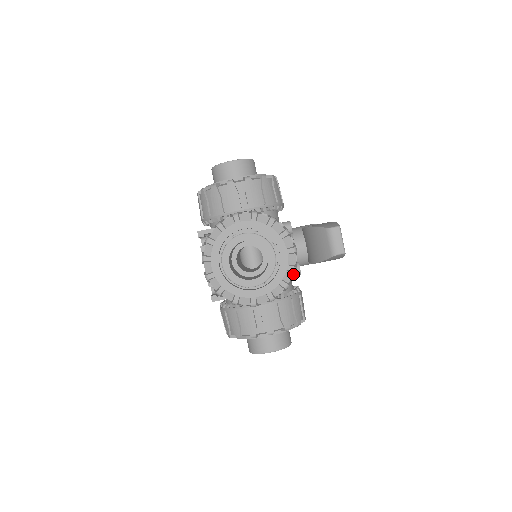
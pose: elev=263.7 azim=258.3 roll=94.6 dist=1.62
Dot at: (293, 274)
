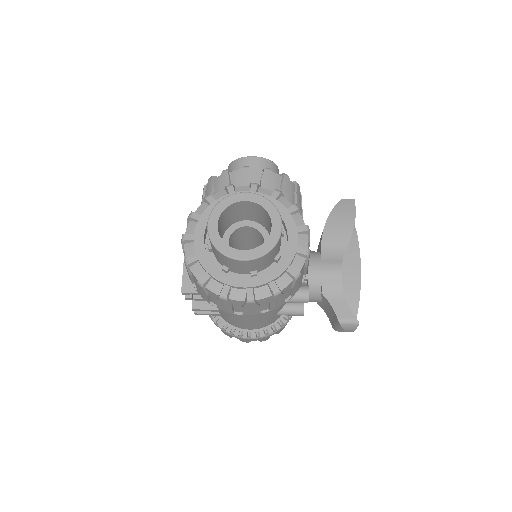
Dot at: occluded
